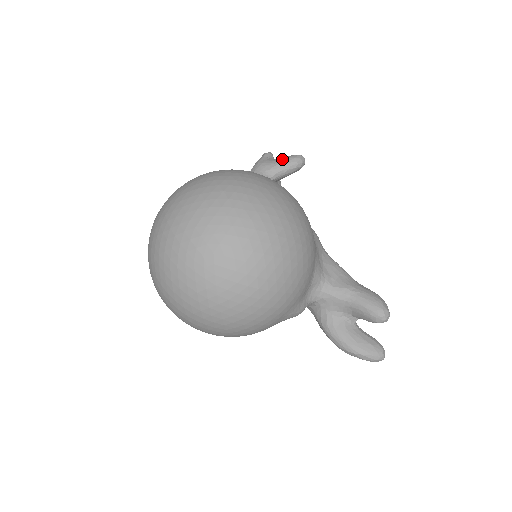
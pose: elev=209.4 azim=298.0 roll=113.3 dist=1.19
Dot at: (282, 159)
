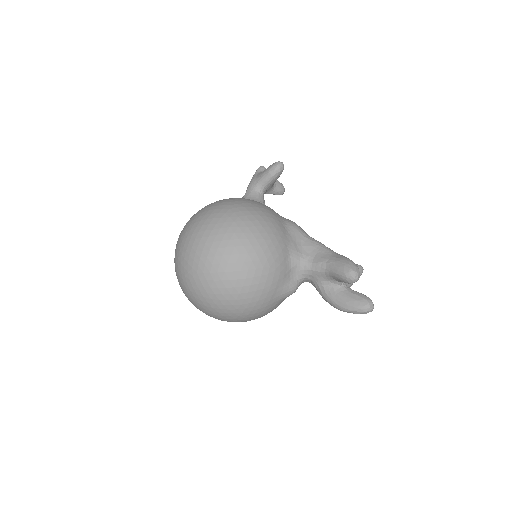
Dot at: (265, 171)
